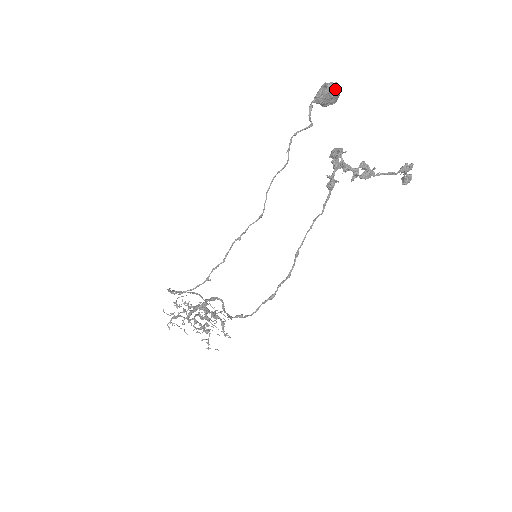
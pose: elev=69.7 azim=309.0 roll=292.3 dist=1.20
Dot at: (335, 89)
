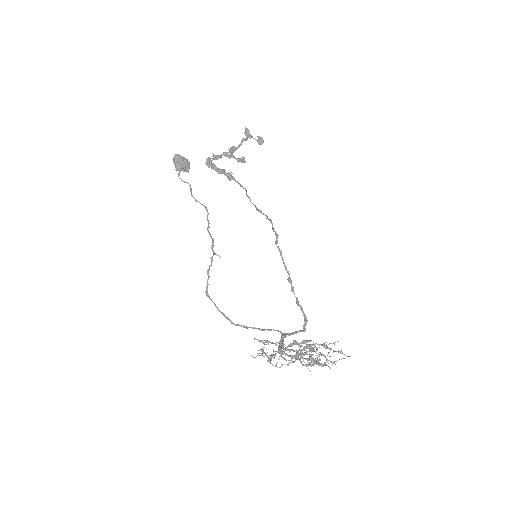
Dot at: (178, 155)
